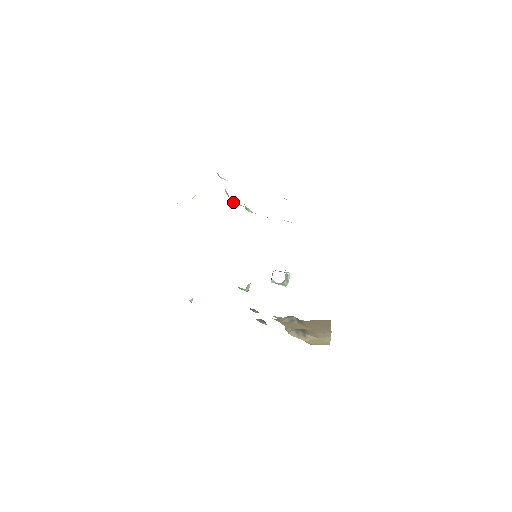
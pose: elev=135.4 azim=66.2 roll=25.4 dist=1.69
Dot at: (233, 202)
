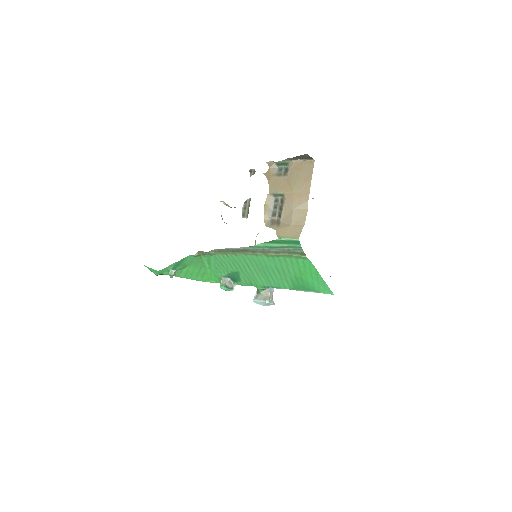
Dot at: occluded
